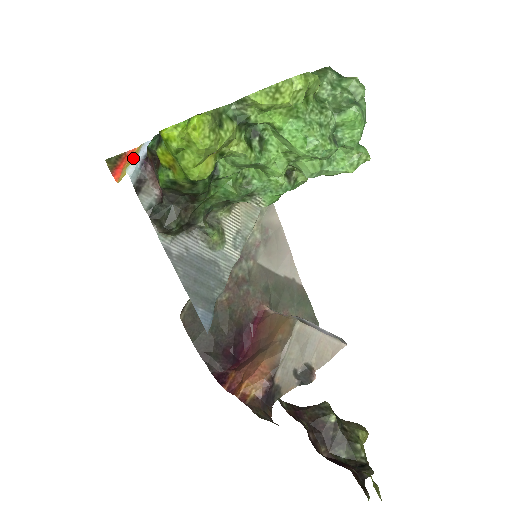
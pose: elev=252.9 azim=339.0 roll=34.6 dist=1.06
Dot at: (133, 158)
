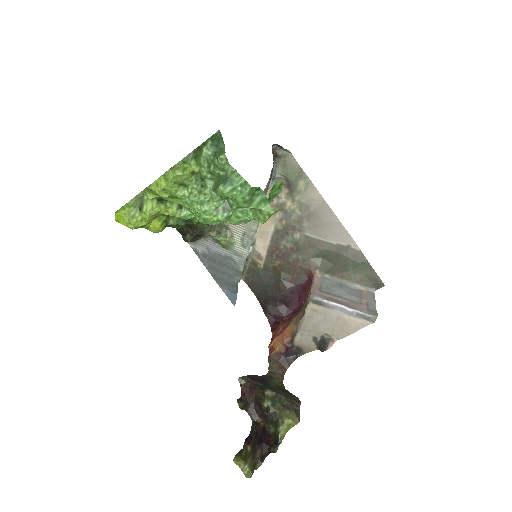
Dot at: occluded
